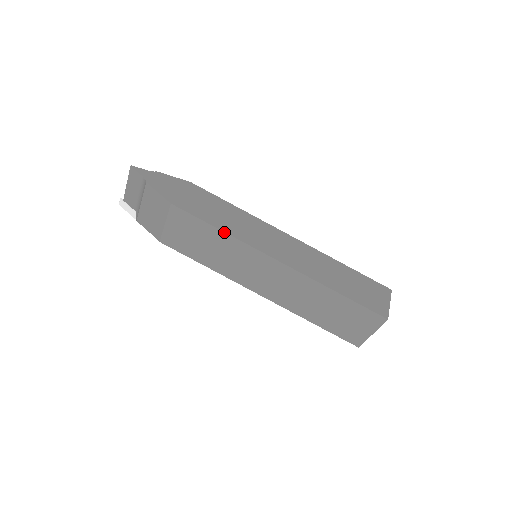
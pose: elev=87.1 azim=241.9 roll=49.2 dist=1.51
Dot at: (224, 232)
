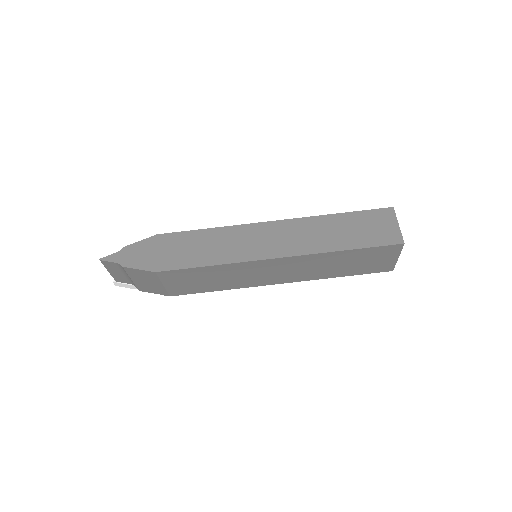
Dot at: (215, 265)
